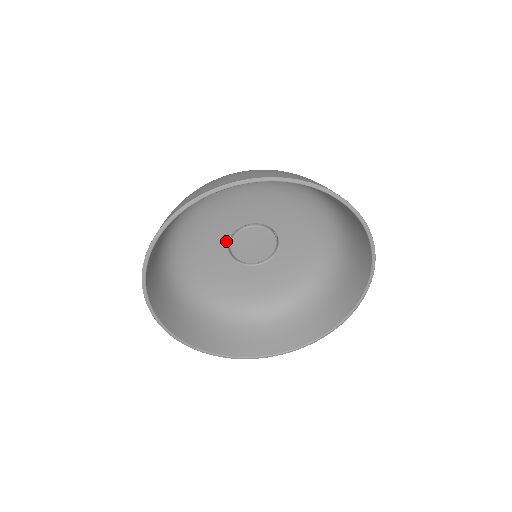
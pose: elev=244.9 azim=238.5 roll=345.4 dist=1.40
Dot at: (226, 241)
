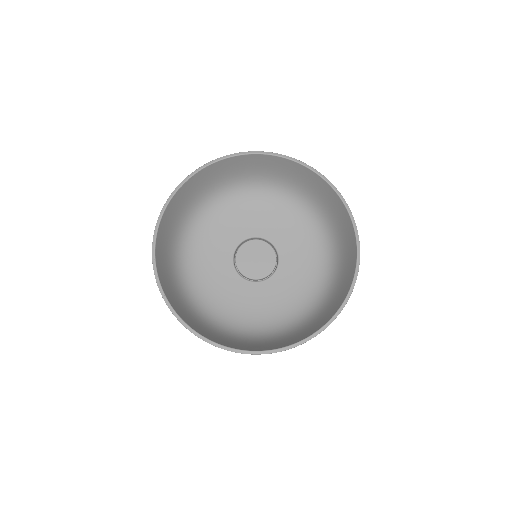
Dot at: (244, 238)
